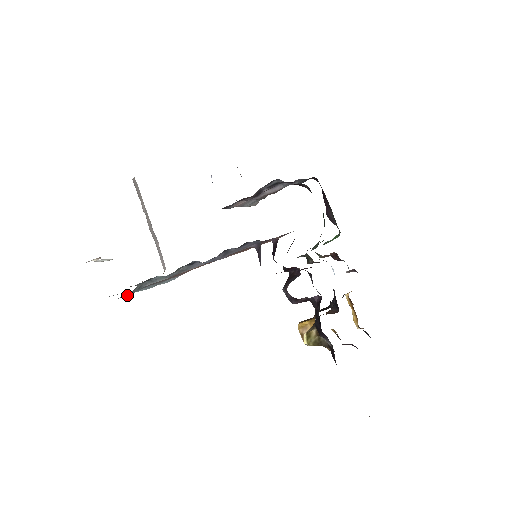
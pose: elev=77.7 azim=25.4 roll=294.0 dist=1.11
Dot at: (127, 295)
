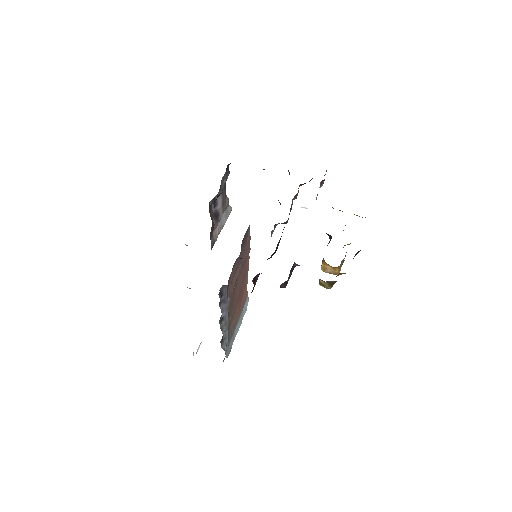
Dot at: (231, 348)
